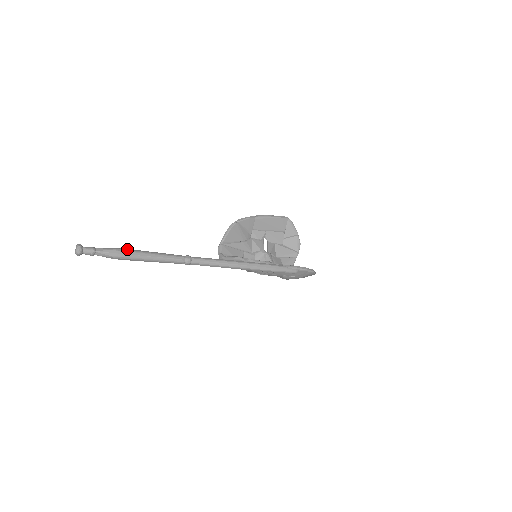
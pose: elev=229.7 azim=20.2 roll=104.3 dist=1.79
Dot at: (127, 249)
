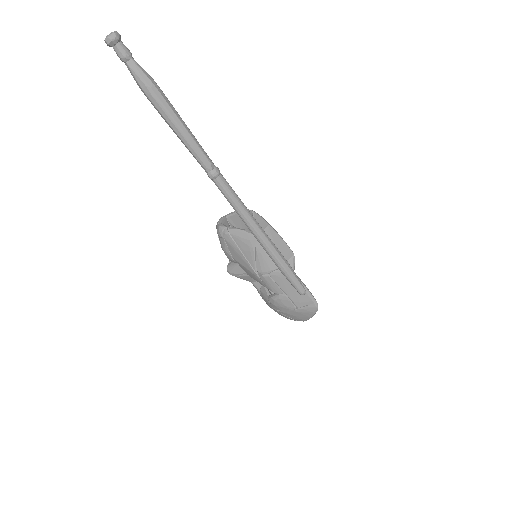
Dot at: (164, 94)
